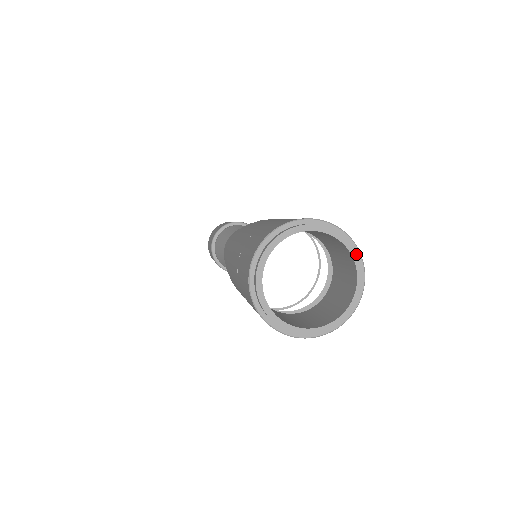
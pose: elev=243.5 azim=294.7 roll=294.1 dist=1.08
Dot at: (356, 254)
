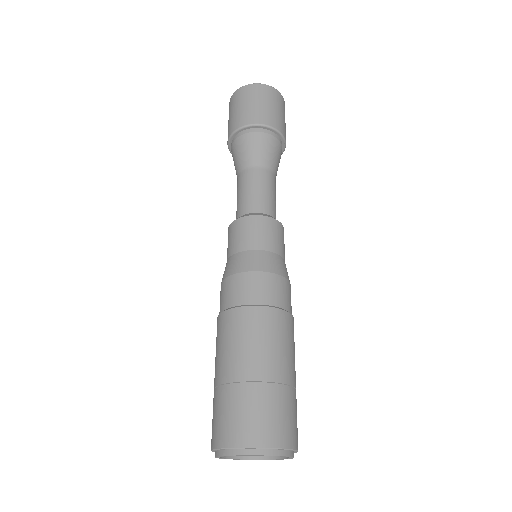
Dot at: (292, 457)
